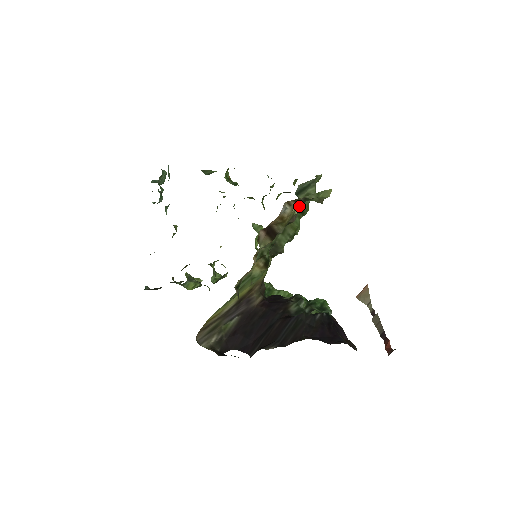
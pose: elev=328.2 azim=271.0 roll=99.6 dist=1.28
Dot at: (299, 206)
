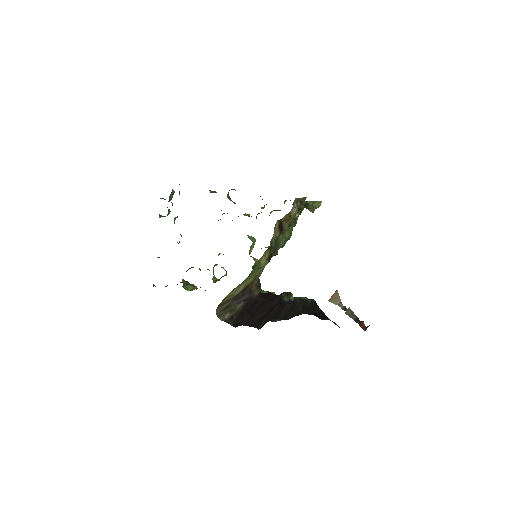
Dot at: (299, 211)
